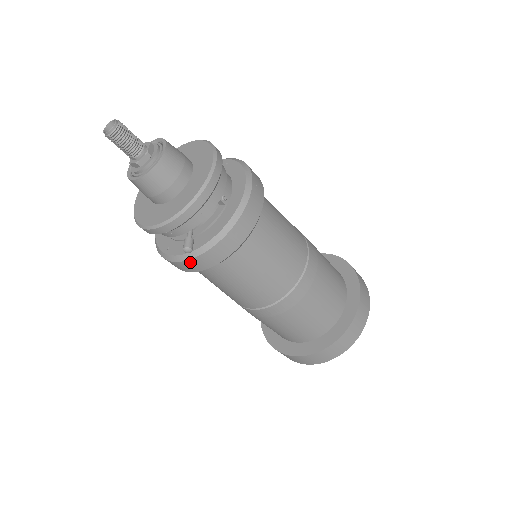
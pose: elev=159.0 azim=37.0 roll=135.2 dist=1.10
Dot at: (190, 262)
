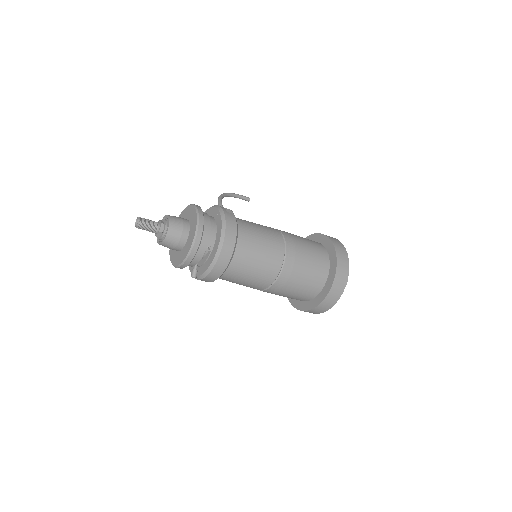
Dot at: occluded
